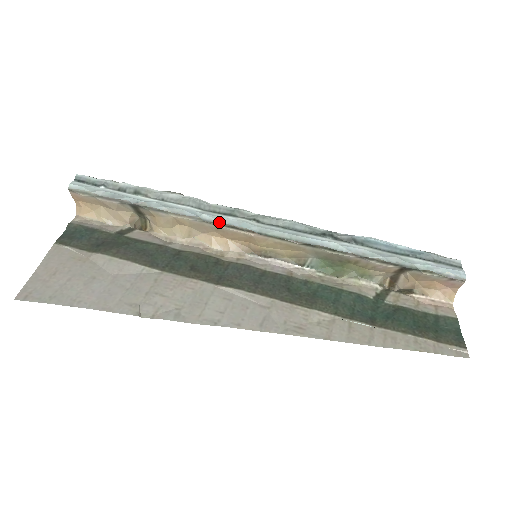
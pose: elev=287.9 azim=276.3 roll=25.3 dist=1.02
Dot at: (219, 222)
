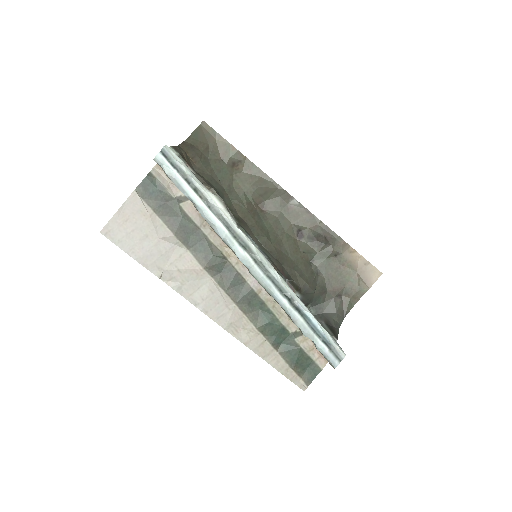
Dot at: (232, 249)
